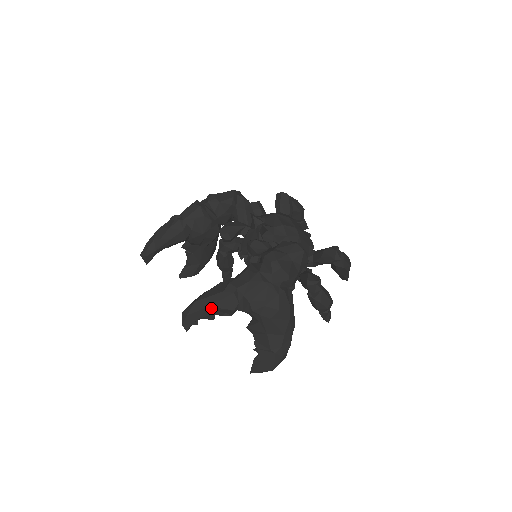
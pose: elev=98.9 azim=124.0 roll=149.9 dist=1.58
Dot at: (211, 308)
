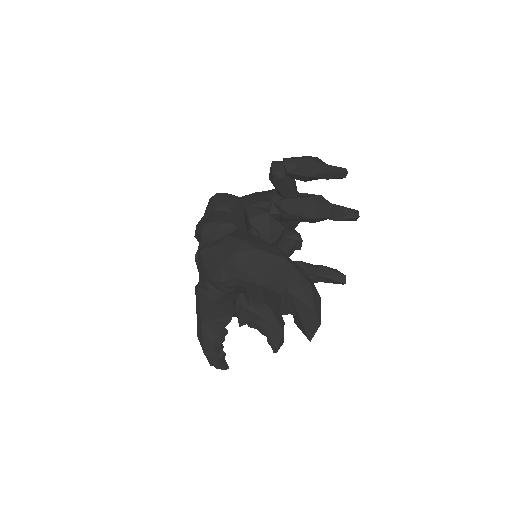
Dot at: (205, 324)
